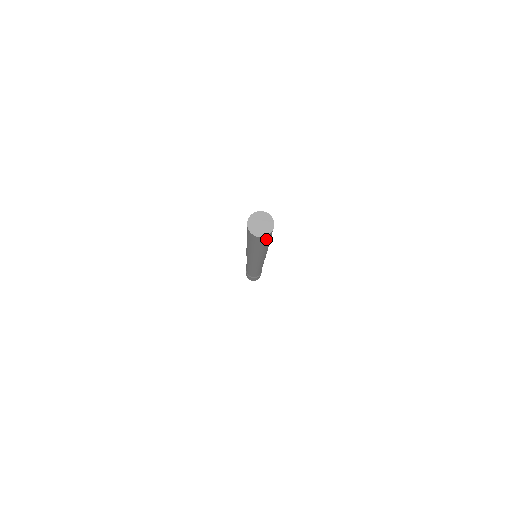
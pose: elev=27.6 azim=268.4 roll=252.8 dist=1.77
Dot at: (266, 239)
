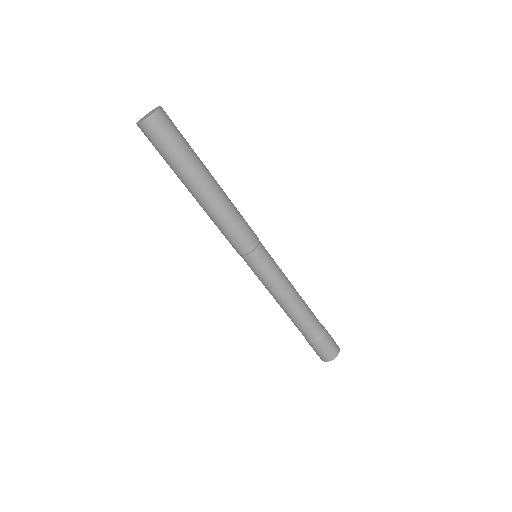
Dot at: (162, 133)
